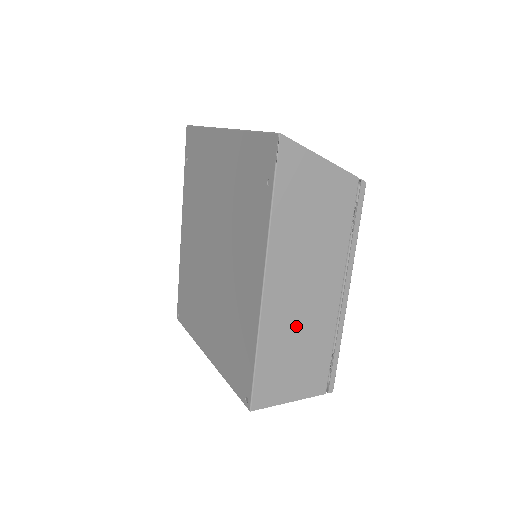
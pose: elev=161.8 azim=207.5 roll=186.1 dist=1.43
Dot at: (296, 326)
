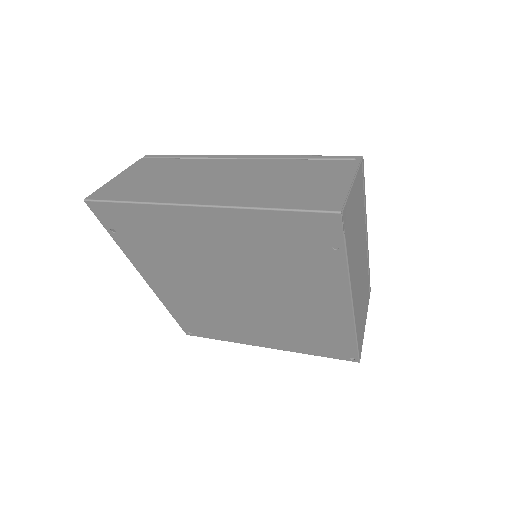
Dot at: (361, 294)
